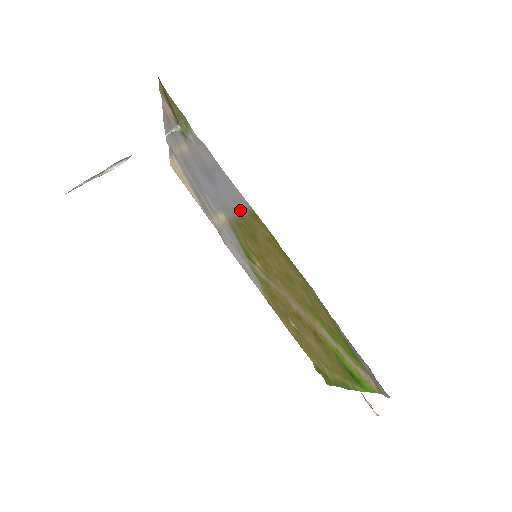
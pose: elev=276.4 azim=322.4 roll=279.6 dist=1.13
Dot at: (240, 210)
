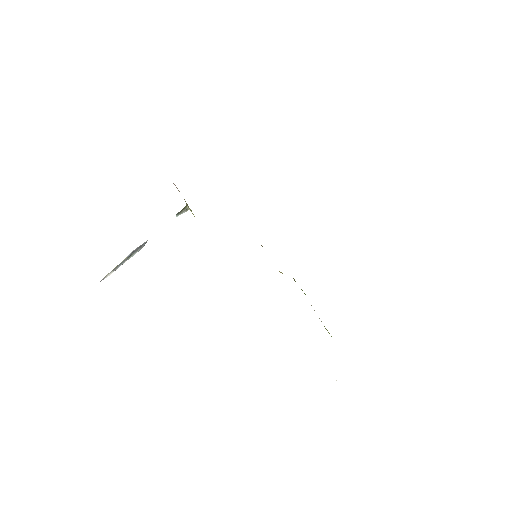
Dot at: occluded
